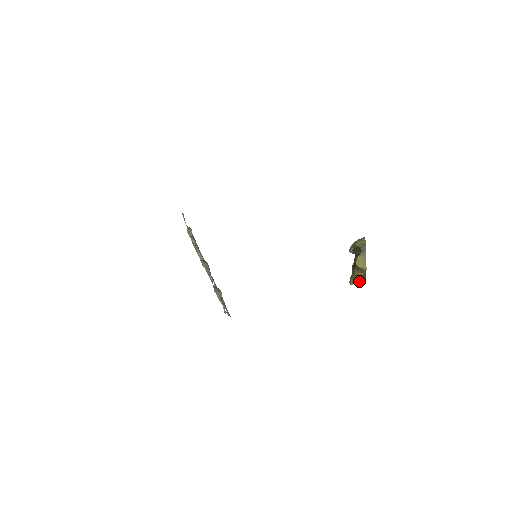
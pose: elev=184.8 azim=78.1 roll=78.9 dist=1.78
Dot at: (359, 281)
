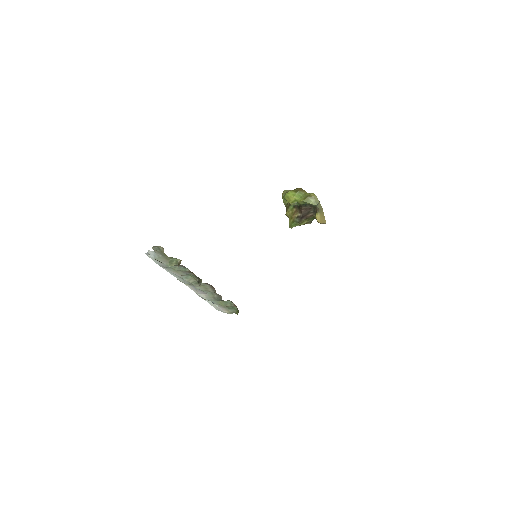
Dot at: occluded
